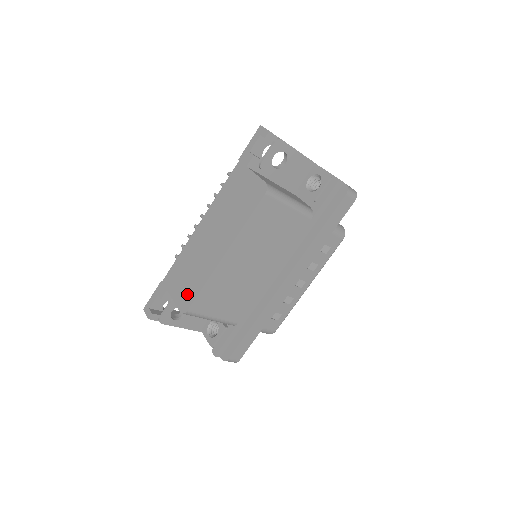
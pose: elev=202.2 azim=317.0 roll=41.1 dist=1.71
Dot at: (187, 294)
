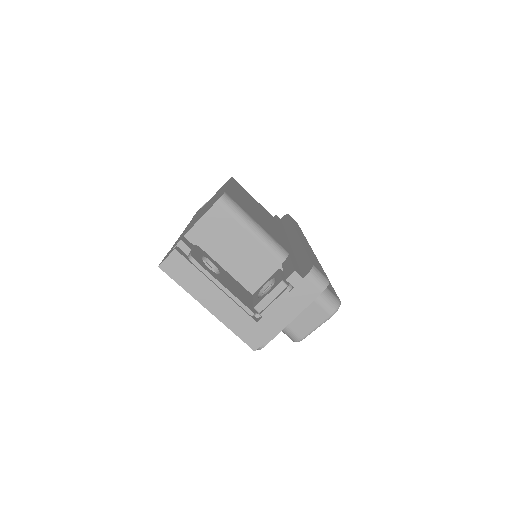
Dot at: occluded
